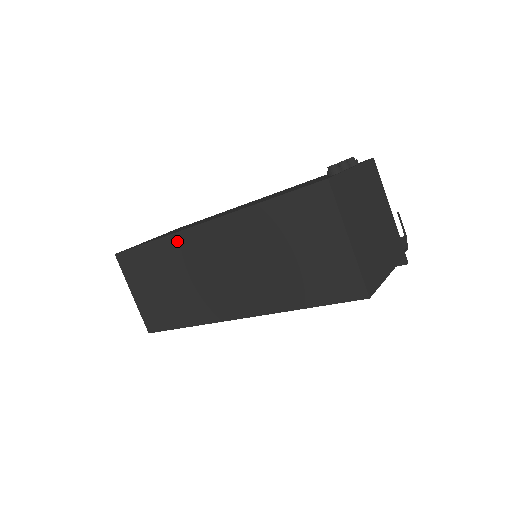
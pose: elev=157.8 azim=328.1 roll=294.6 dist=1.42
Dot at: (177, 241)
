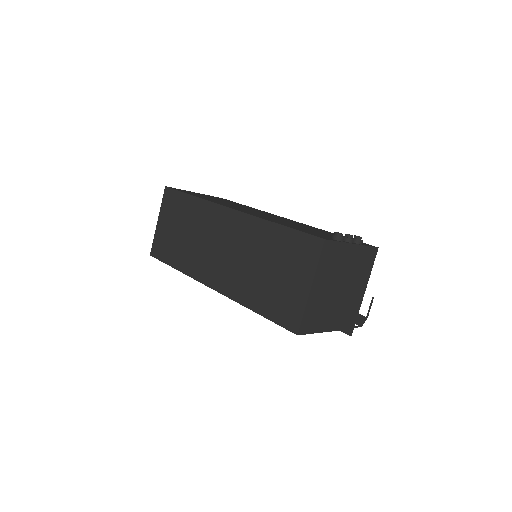
Dot at: (209, 208)
